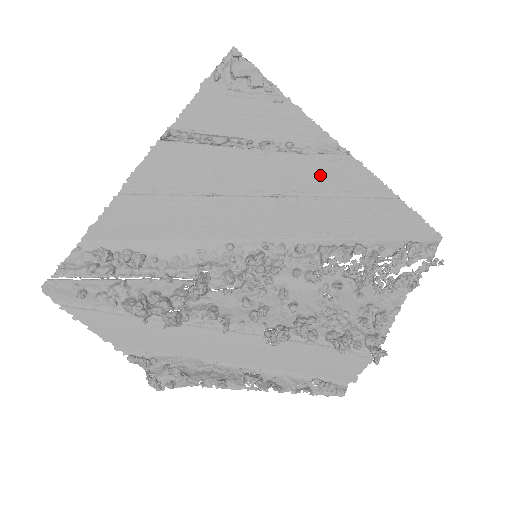
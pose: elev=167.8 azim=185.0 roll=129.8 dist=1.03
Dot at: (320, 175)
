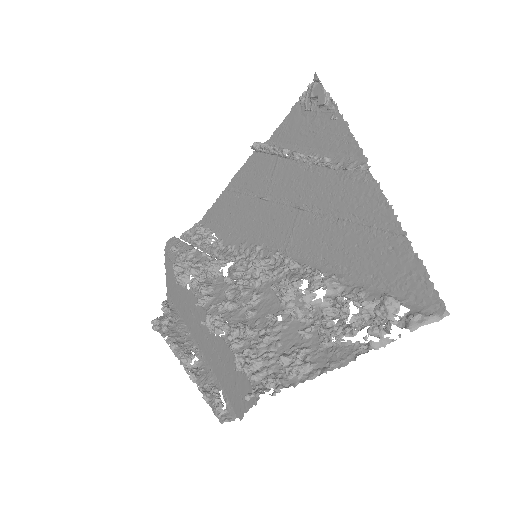
Dot at: (338, 193)
